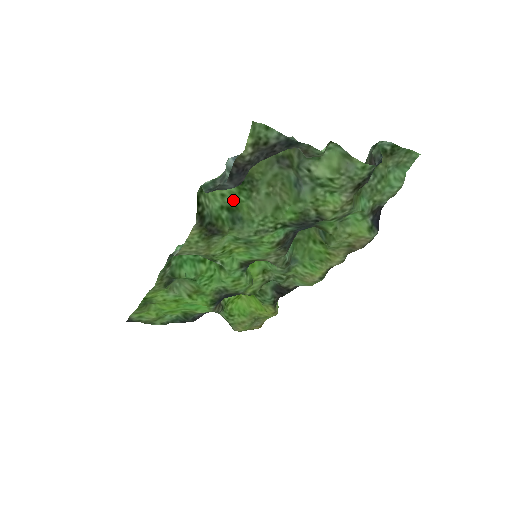
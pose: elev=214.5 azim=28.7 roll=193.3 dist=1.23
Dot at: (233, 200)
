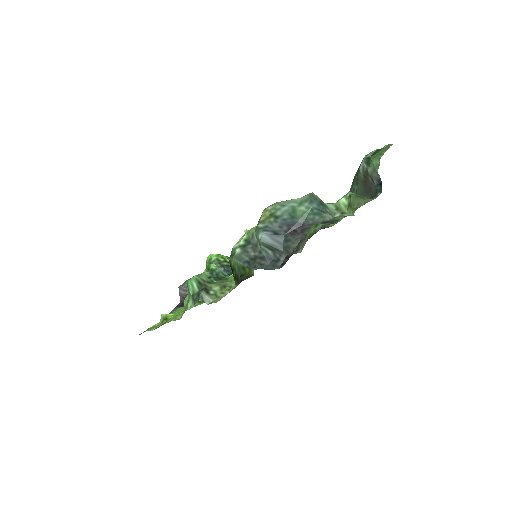
Dot at: occluded
